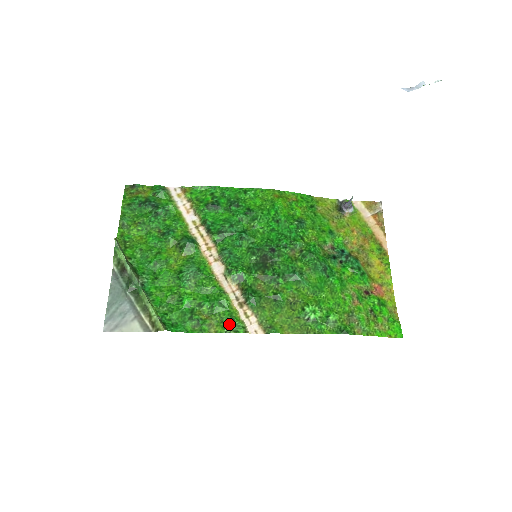
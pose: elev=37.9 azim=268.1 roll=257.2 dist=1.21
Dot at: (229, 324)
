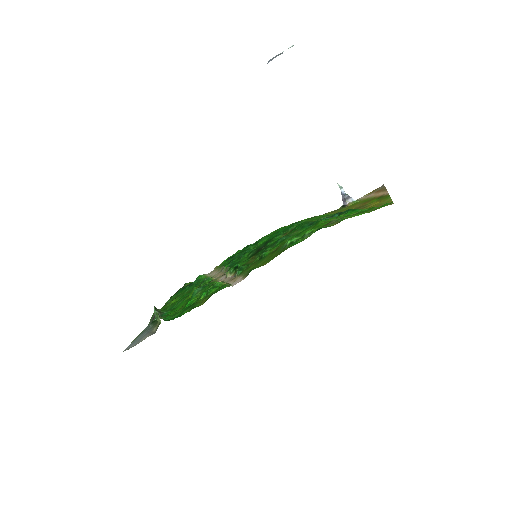
Dot at: (217, 291)
